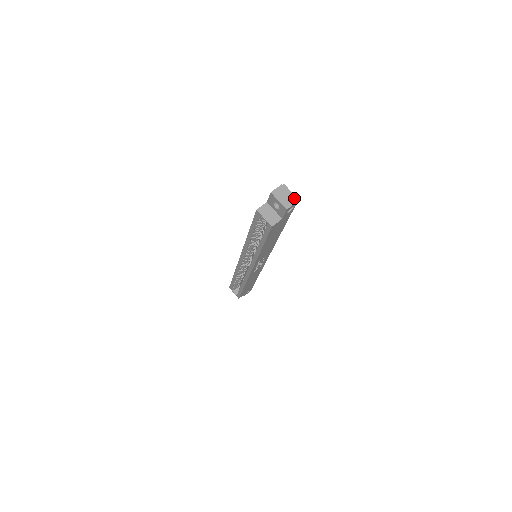
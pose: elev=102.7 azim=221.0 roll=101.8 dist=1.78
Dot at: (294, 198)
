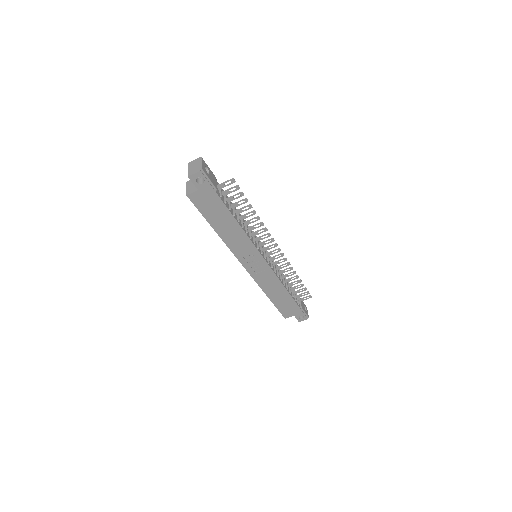
Dot at: (200, 168)
